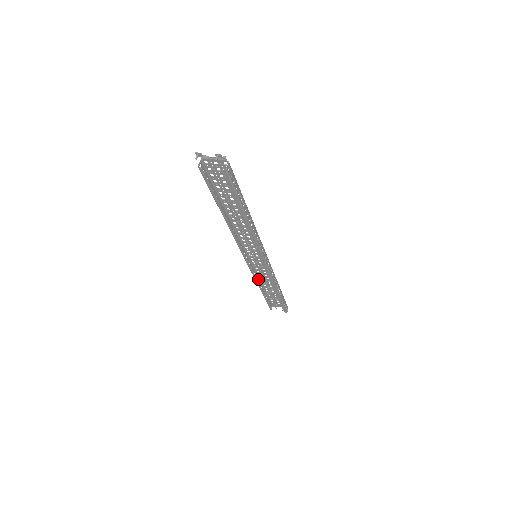
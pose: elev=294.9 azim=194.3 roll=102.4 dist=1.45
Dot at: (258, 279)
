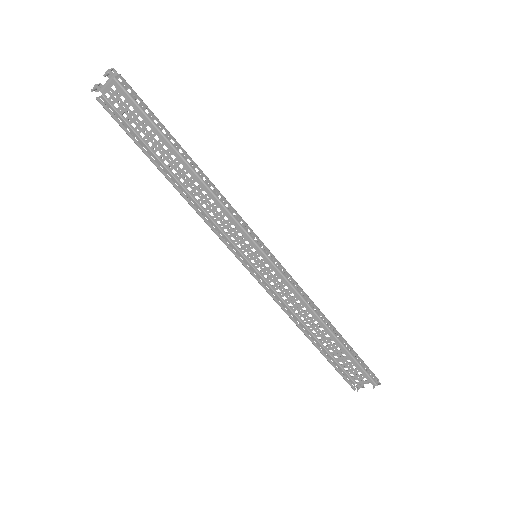
Dot at: (295, 317)
